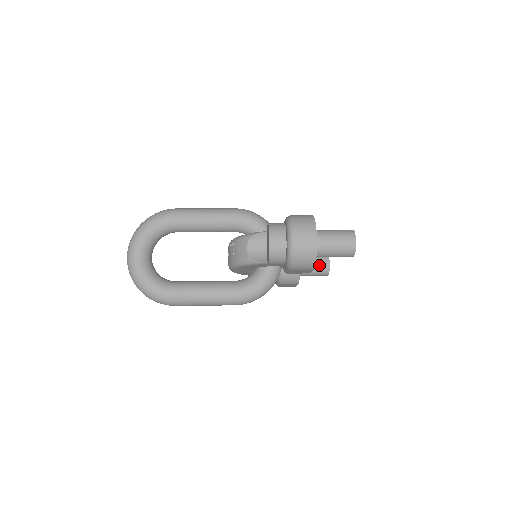
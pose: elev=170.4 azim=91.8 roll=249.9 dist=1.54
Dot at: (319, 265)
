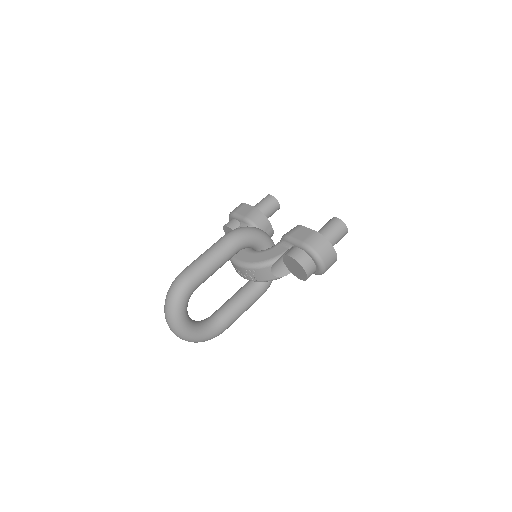
Dot at: (274, 211)
